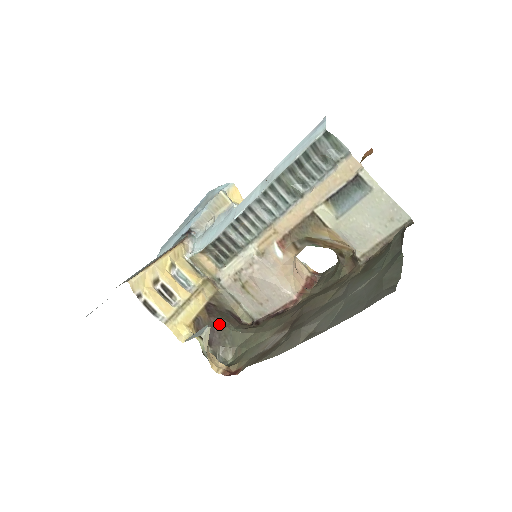
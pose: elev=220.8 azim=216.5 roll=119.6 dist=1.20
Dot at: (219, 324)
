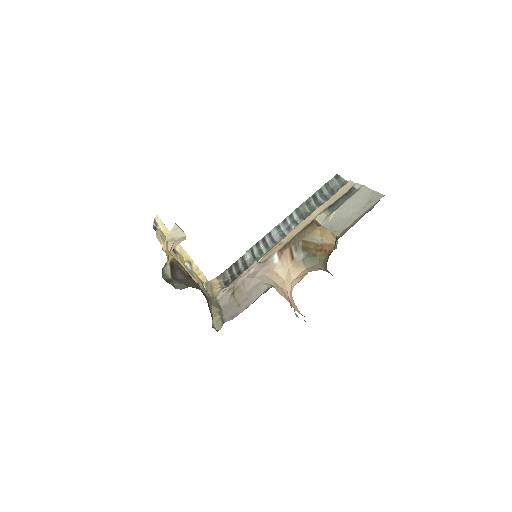
Dot at: (192, 281)
